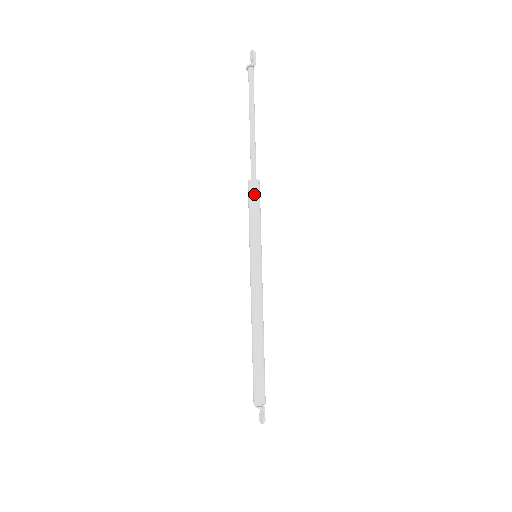
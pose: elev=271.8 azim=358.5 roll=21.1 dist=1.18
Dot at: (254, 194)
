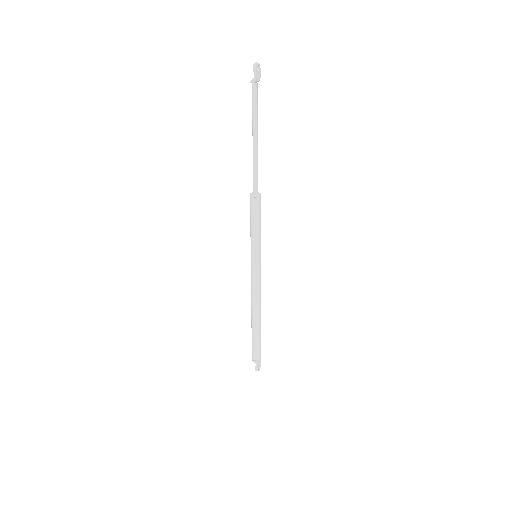
Dot at: (251, 207)
